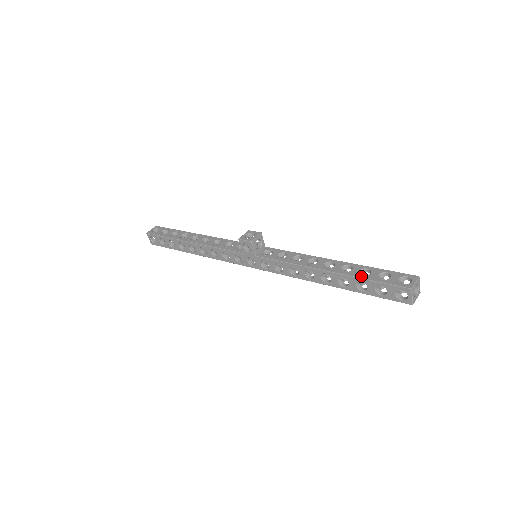
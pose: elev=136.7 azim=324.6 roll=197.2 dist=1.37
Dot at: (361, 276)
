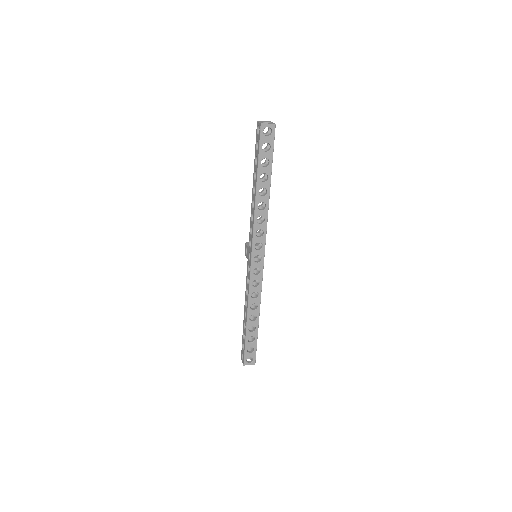
Dot at: (256, 160)
